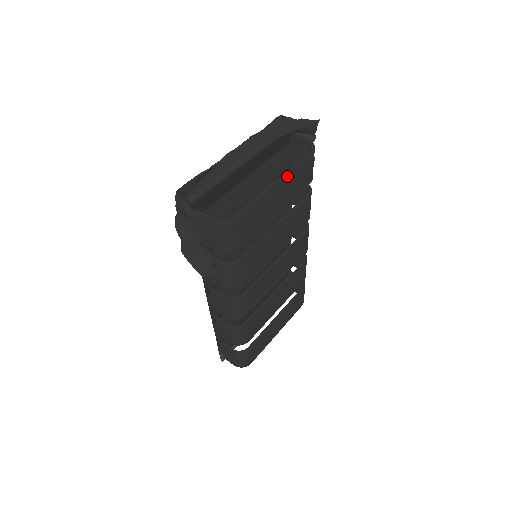
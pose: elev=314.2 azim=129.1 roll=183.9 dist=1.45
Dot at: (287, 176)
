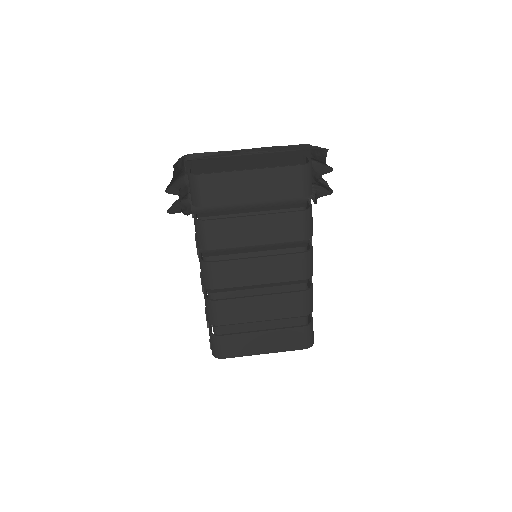
Dot at: (265, 171)
